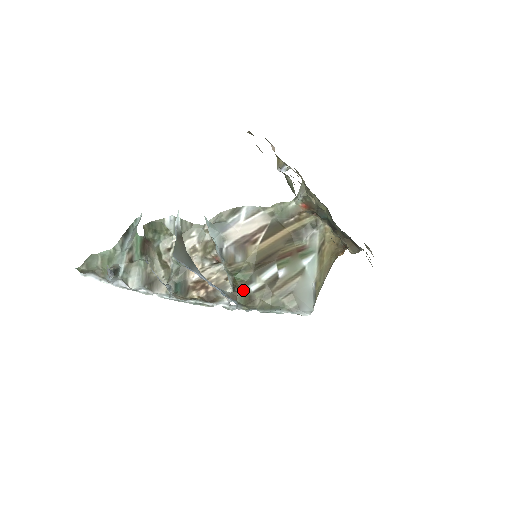
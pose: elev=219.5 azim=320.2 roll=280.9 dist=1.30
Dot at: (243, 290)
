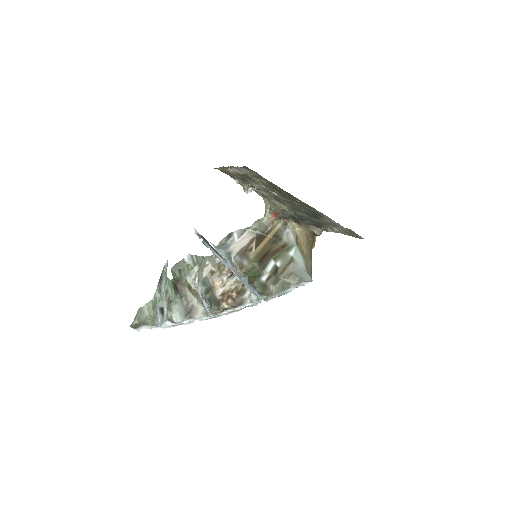
Dot at: (257, 282)
